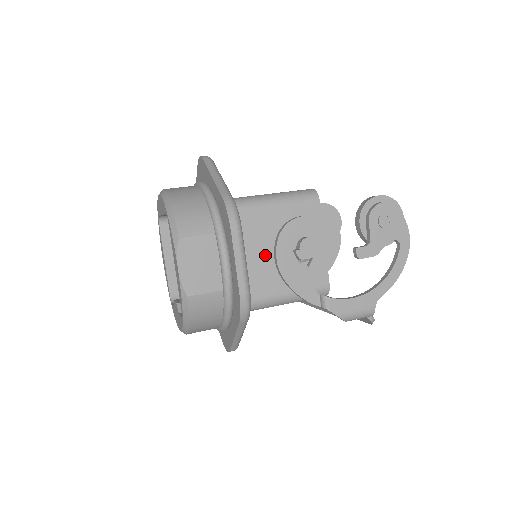
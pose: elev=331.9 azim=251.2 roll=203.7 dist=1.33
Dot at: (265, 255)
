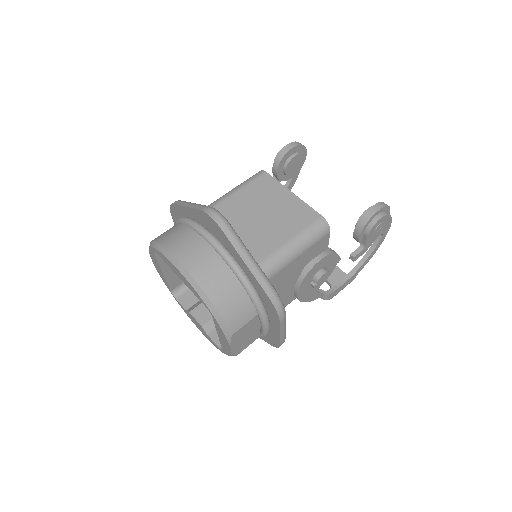
Dot at: (285, 289)
